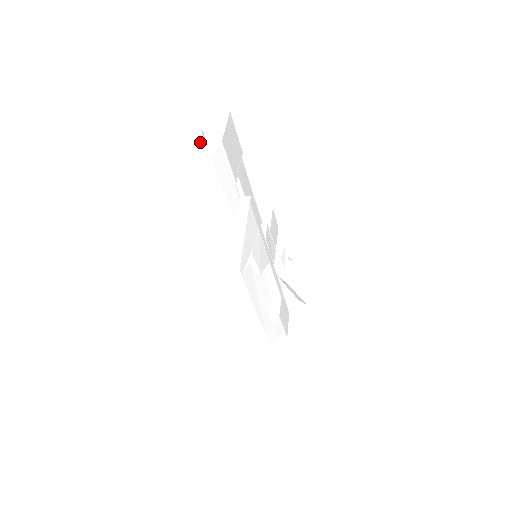
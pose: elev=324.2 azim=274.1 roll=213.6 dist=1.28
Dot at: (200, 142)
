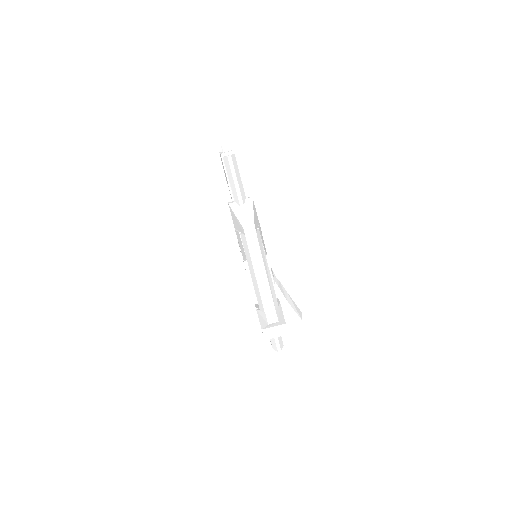
Dot at: (222, 153)
